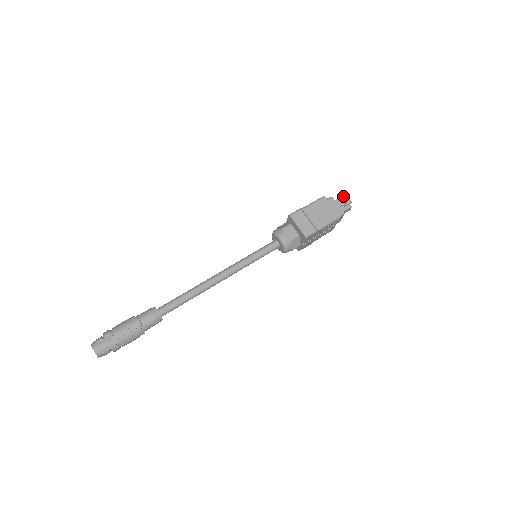
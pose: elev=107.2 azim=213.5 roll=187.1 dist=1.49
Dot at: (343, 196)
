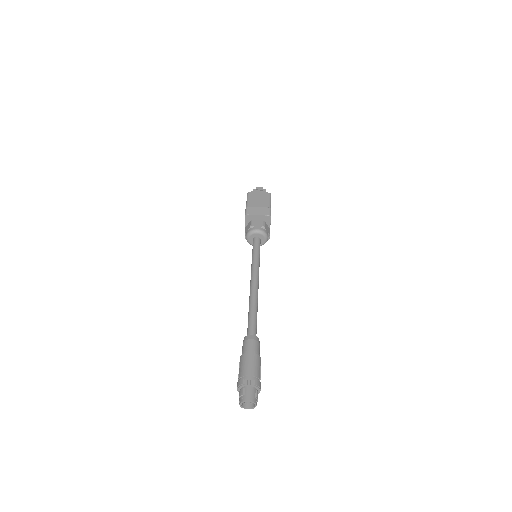
Dot at: (254, 189)
